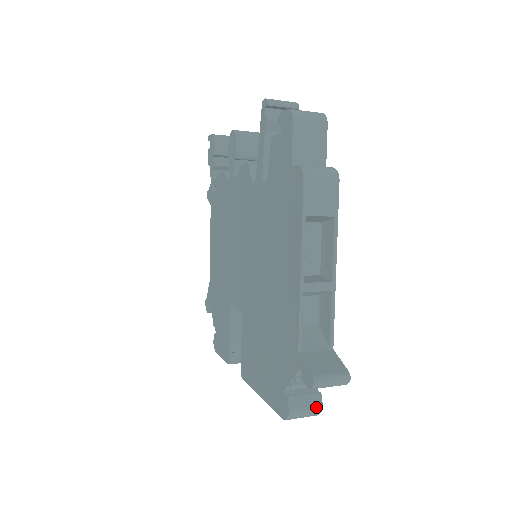
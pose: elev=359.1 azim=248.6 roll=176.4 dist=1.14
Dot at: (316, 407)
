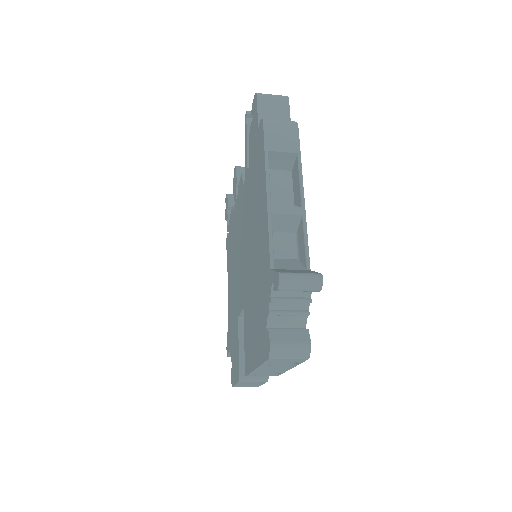
Dot at: (303, 342)
